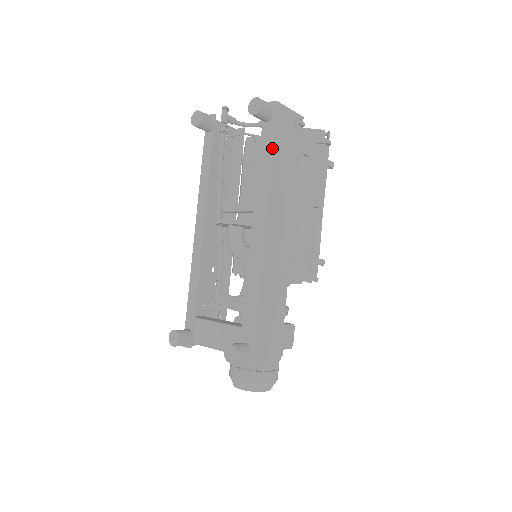
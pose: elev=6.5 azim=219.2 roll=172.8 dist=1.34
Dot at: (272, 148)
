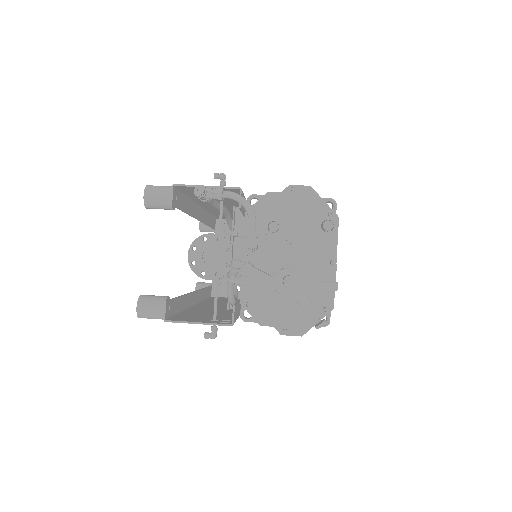
Dot at: occluded
